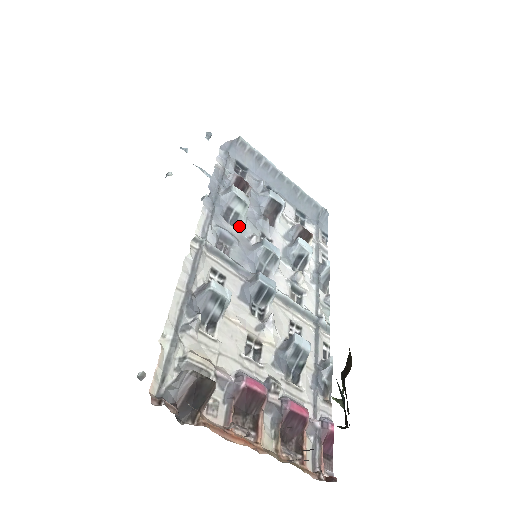
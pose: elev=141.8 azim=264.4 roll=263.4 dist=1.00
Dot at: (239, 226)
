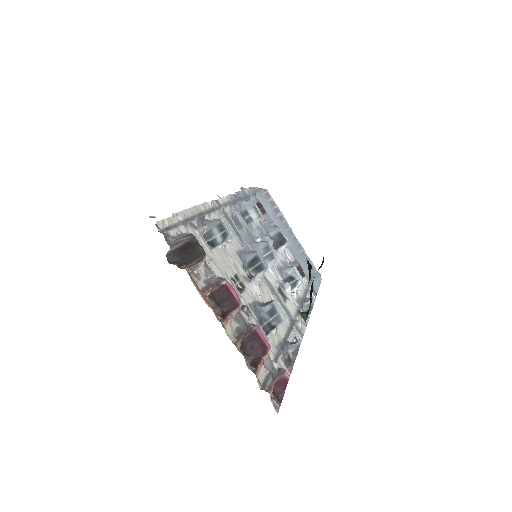
Dot at: (250, 226)
